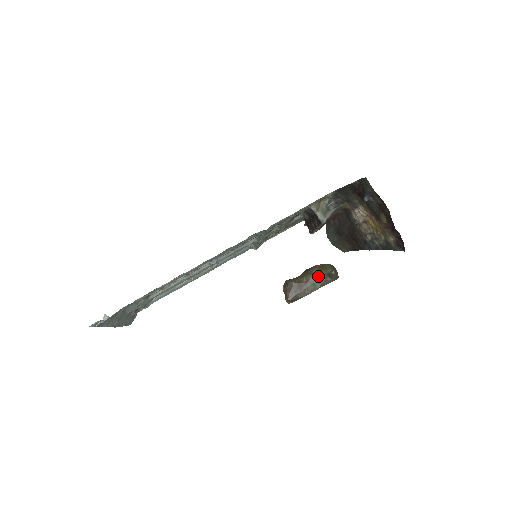
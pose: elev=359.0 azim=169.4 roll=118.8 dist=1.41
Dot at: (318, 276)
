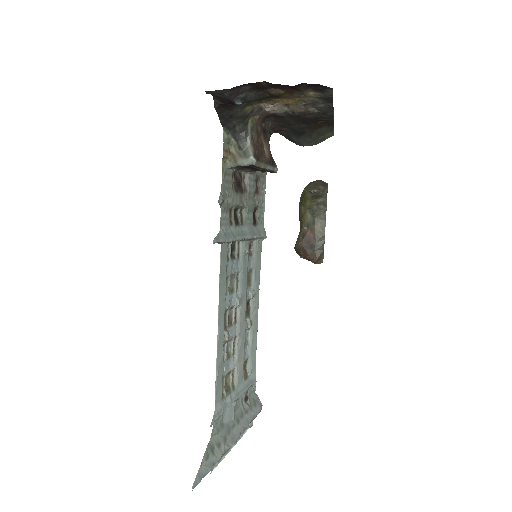
Dot at: (310, 210)
